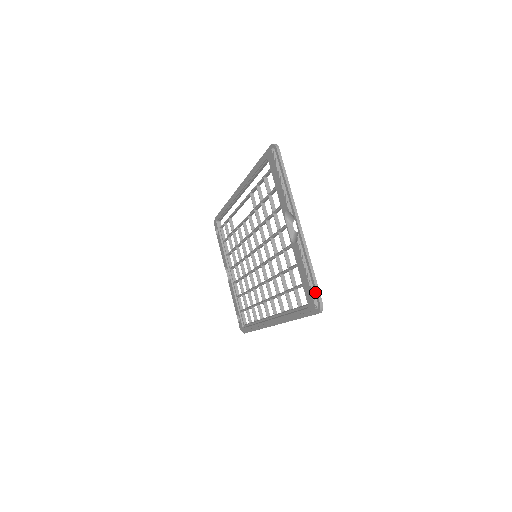
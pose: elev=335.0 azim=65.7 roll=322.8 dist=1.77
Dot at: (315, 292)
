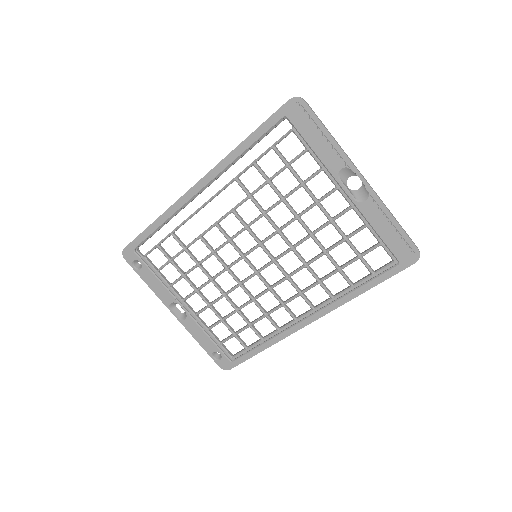
Dot at: (408, 242)
